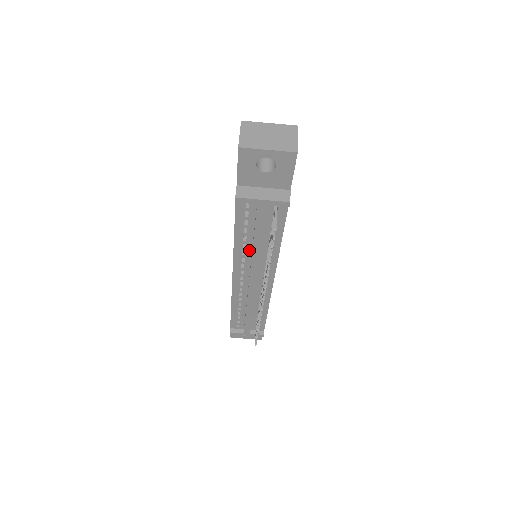
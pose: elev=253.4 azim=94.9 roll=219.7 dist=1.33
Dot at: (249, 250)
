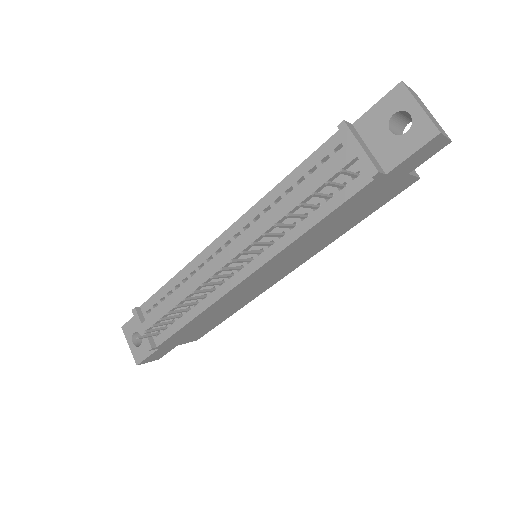
Dot at: occluded
